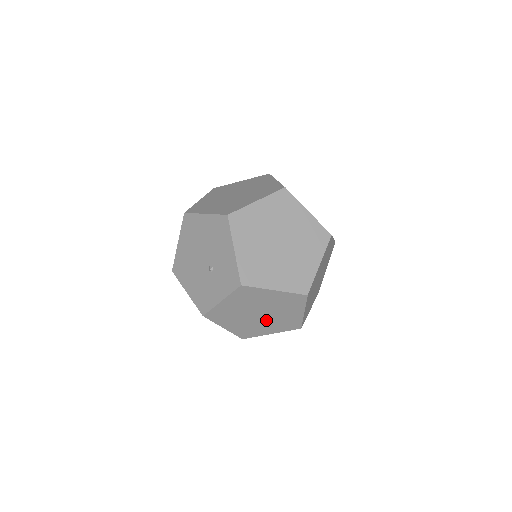
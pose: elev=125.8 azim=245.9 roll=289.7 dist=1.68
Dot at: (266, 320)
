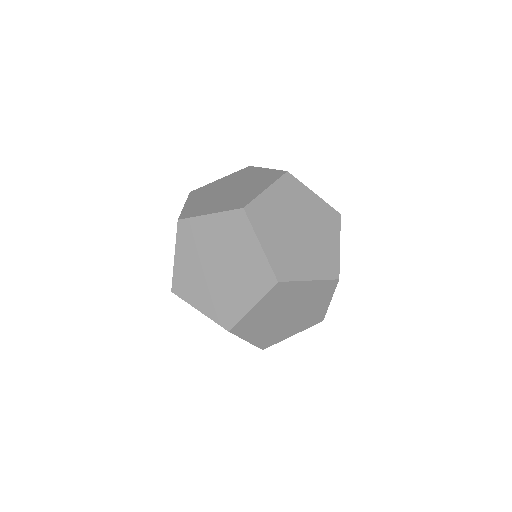
Dot at: occluded
